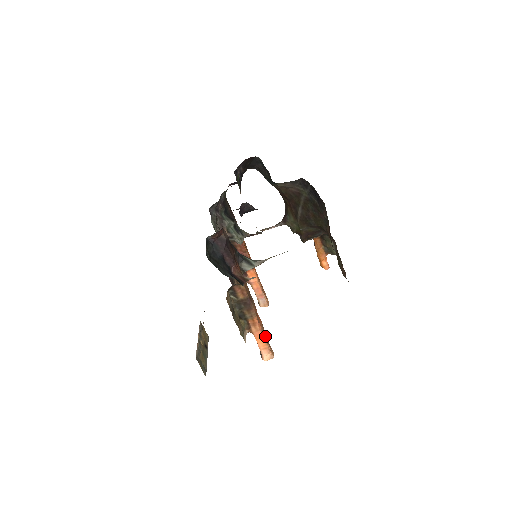
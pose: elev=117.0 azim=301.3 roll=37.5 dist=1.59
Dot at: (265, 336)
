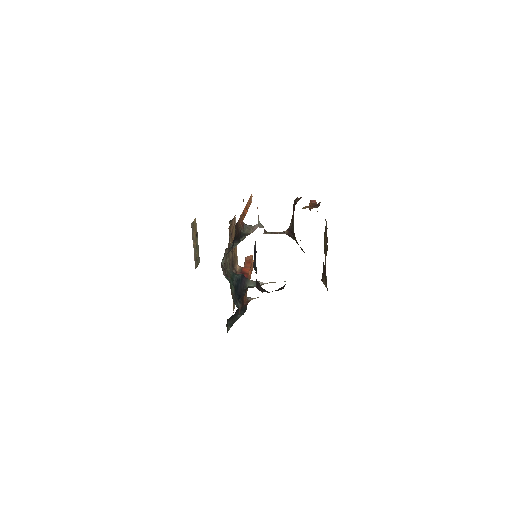
Dot at: occluded
